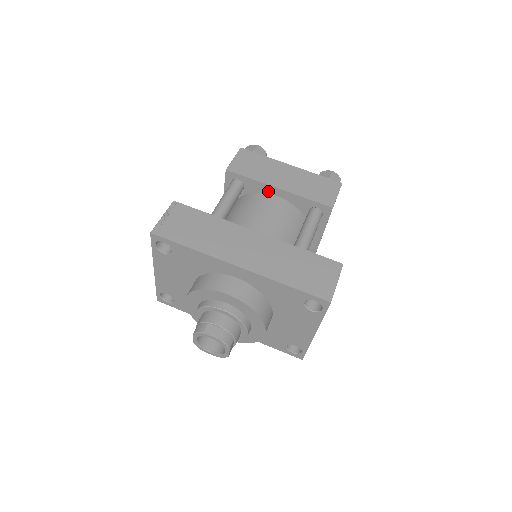
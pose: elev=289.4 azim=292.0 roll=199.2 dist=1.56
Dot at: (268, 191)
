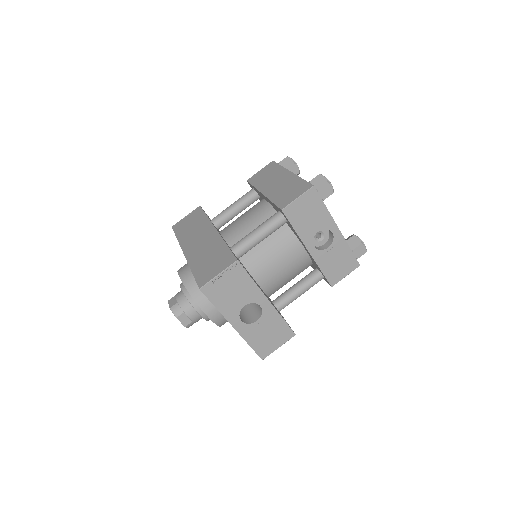
Dot at: (263, 197)
